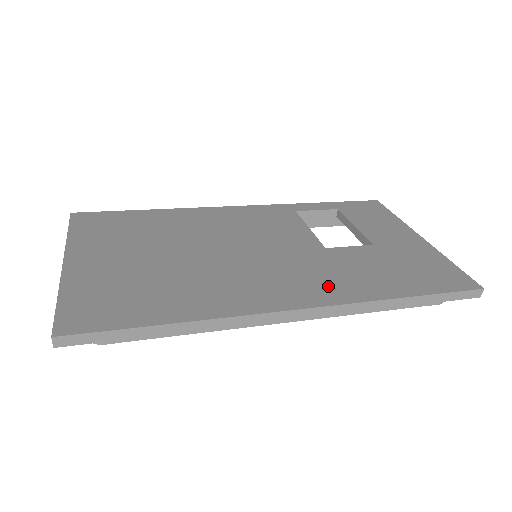
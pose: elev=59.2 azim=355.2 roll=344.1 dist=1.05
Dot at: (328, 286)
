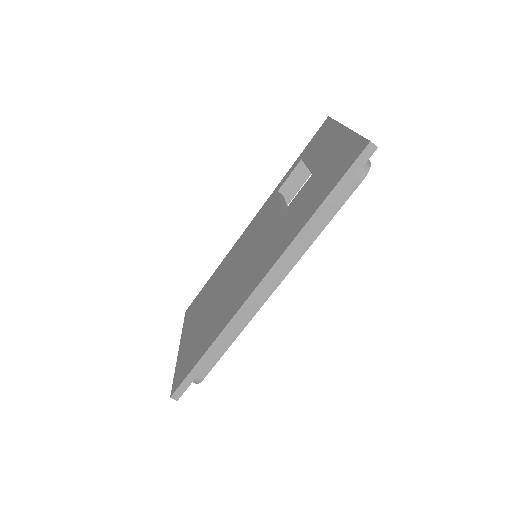
Dot at: (277, 248)
